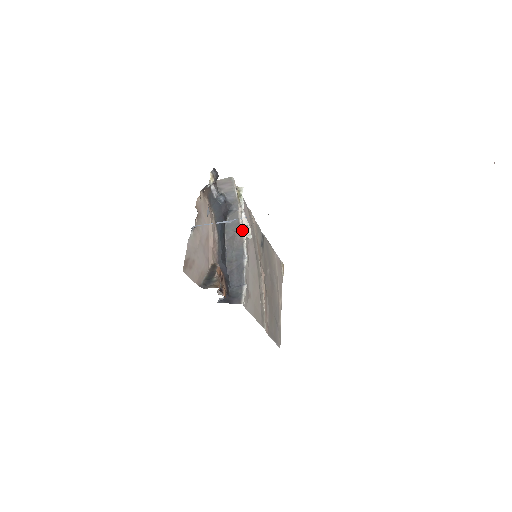
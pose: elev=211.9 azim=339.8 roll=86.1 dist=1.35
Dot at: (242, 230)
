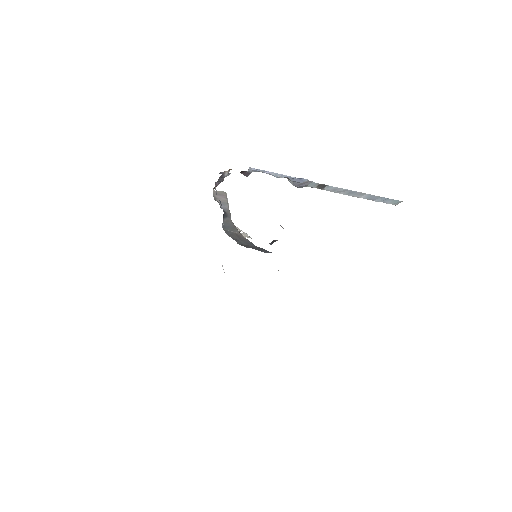
Dot at: (239, 232)
